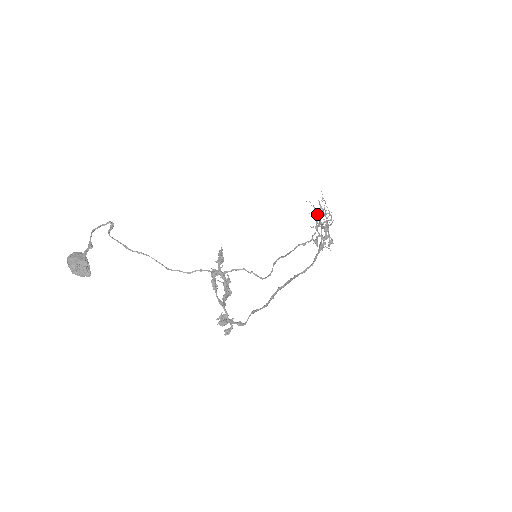
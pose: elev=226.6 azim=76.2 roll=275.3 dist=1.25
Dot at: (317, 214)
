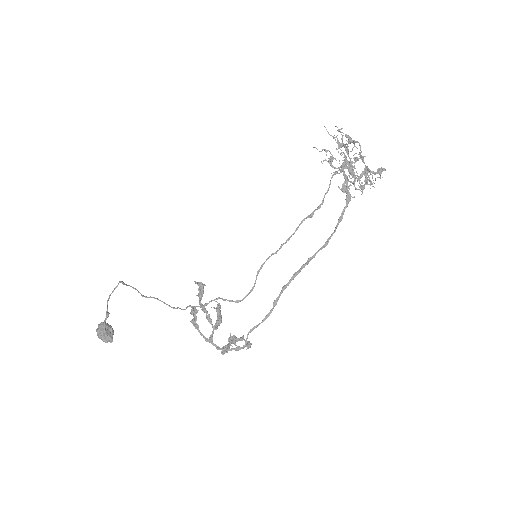
Dot at: (329, 160)
